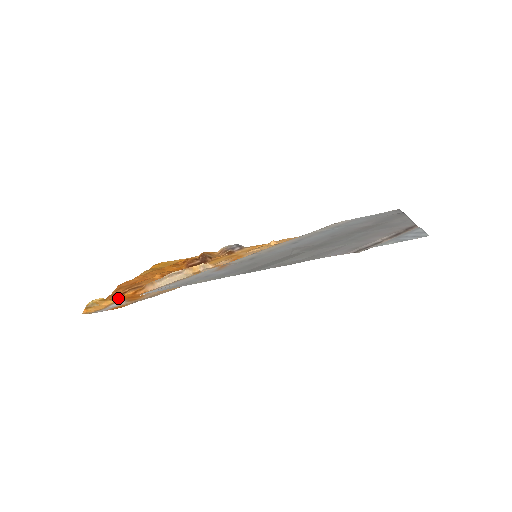
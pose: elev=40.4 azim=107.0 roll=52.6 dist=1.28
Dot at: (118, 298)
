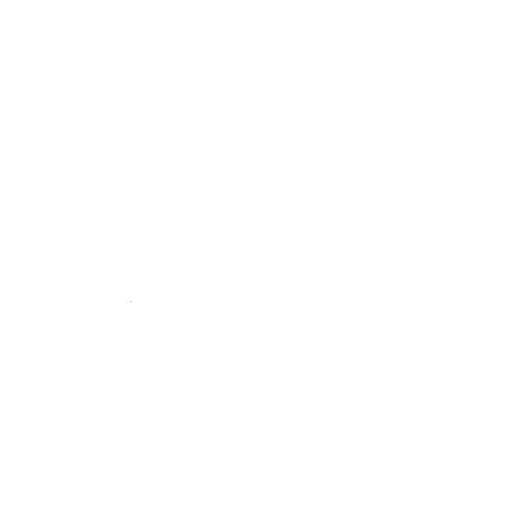
Dot at: occluded
